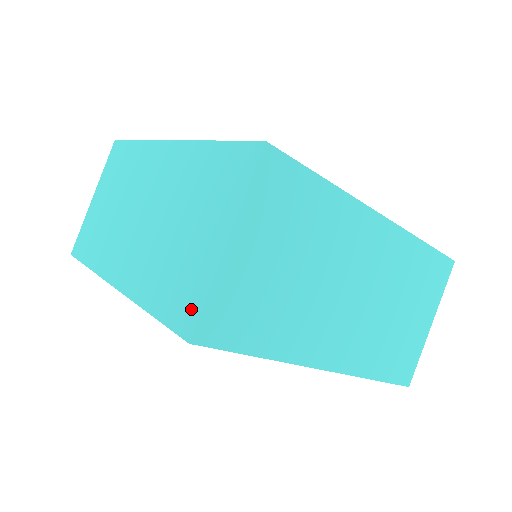
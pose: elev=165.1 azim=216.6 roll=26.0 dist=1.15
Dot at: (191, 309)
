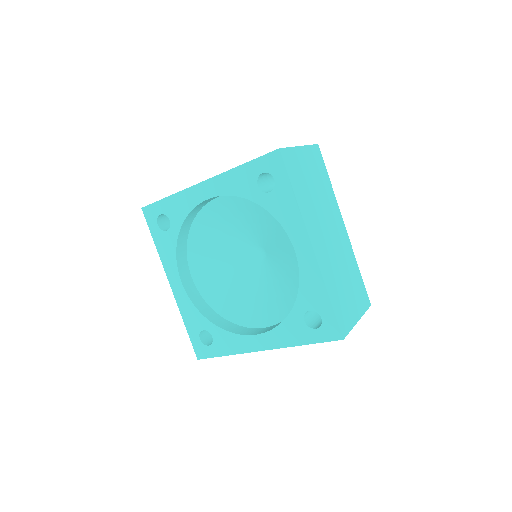
Dot at: occluded
